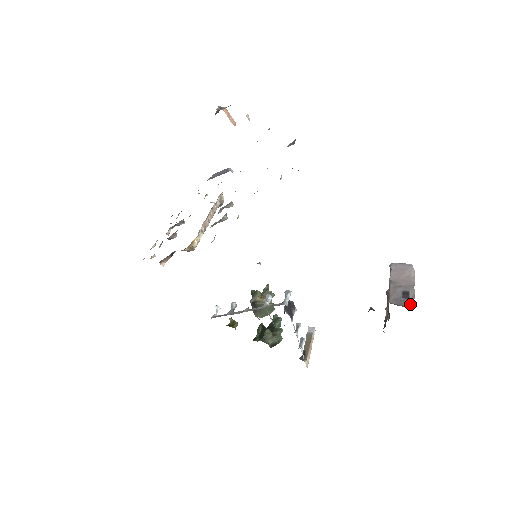
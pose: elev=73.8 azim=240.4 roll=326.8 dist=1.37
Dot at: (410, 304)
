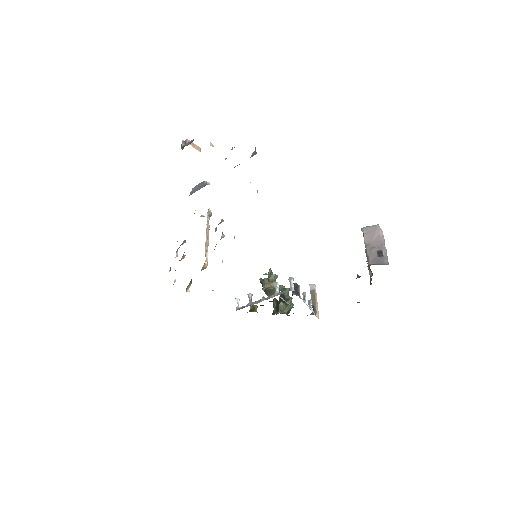
Dot at: (385, 262)
